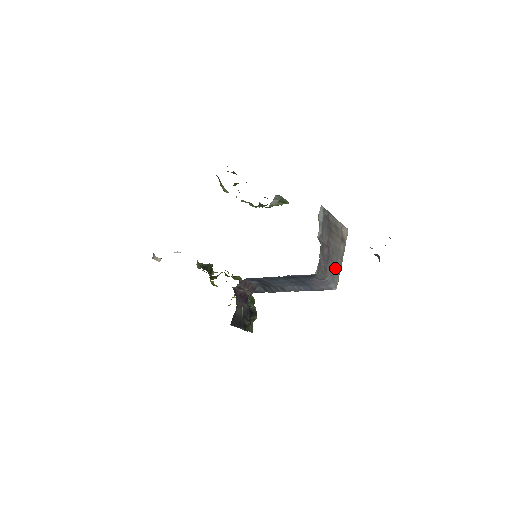
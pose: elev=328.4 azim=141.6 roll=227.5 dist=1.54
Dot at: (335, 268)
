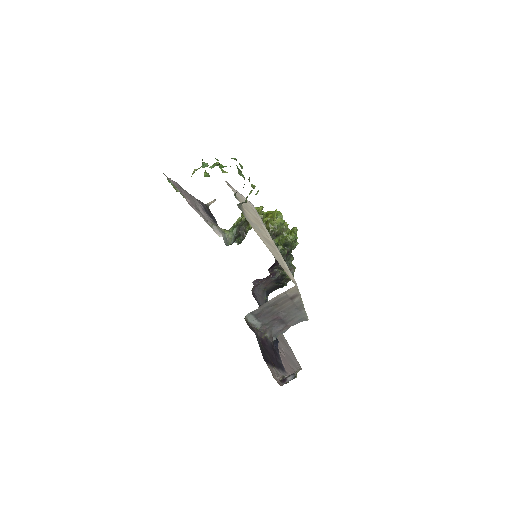
Dot at: (297, 316)
